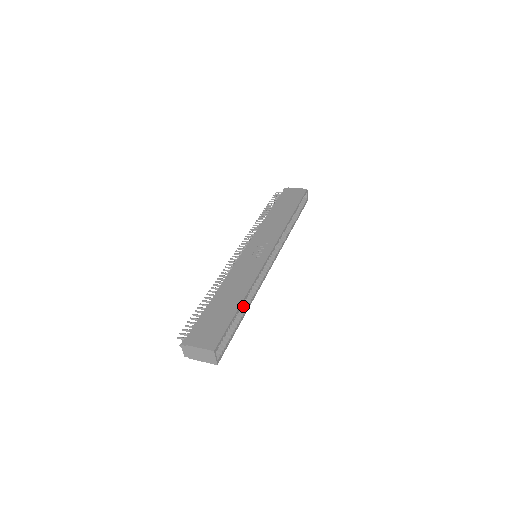
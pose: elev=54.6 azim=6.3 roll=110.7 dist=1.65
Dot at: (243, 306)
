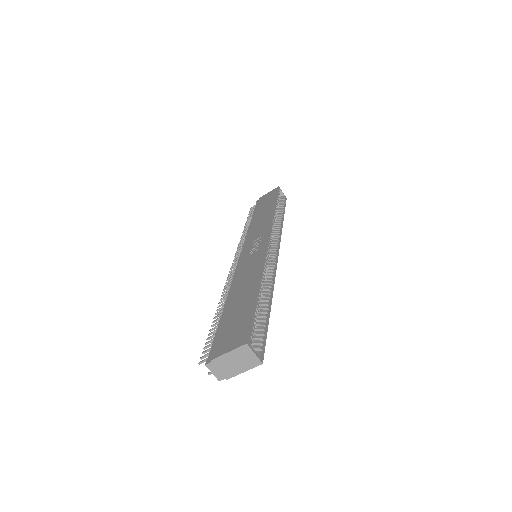
Dot at: (264, 298)
